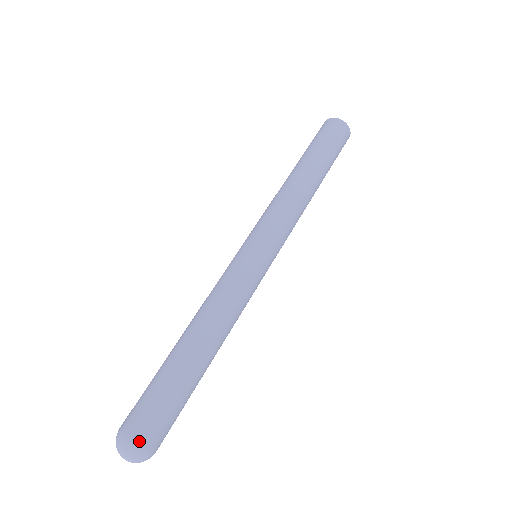
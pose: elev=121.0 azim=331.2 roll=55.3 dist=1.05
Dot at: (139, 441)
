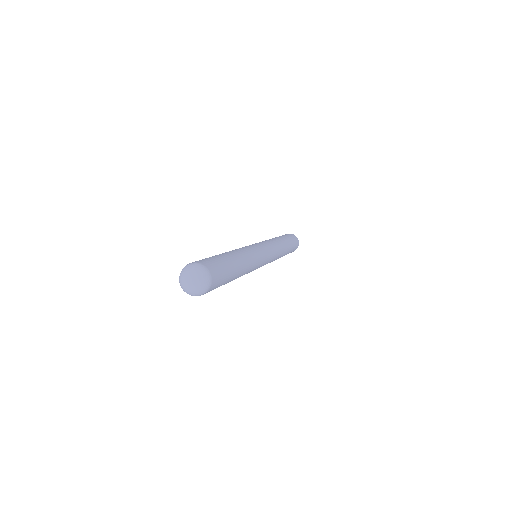
Dot at: (210, 273)
